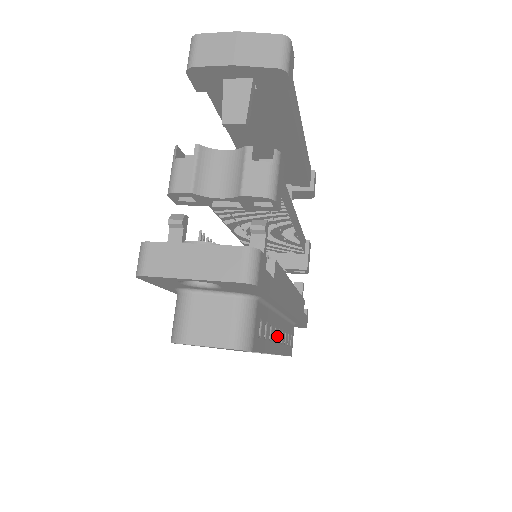
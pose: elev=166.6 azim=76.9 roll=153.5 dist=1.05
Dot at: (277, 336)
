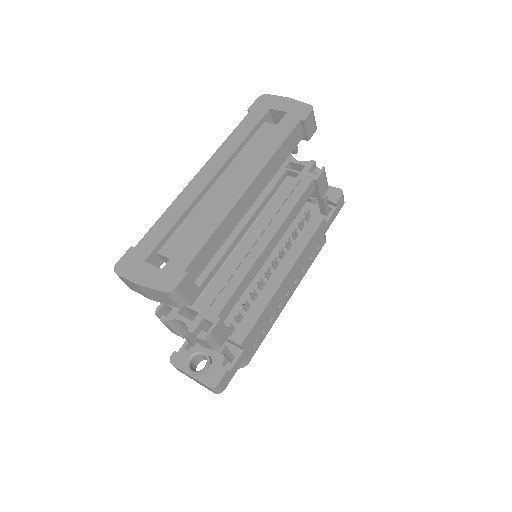
Dot at: (284, 297)
